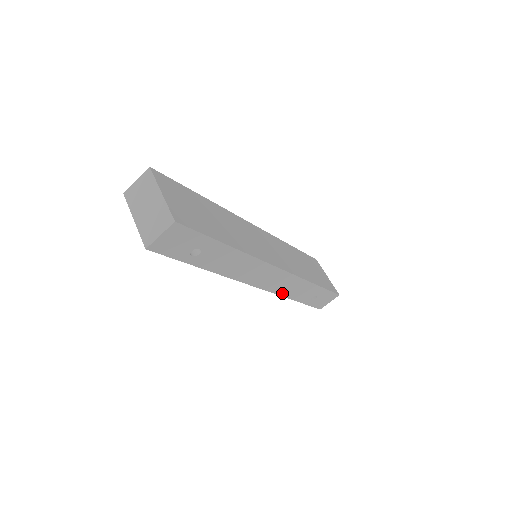
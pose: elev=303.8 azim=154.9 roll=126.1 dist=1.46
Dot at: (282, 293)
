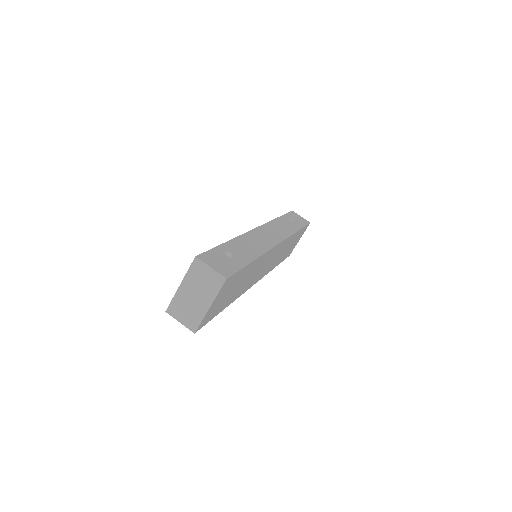
Dot at: occluded
